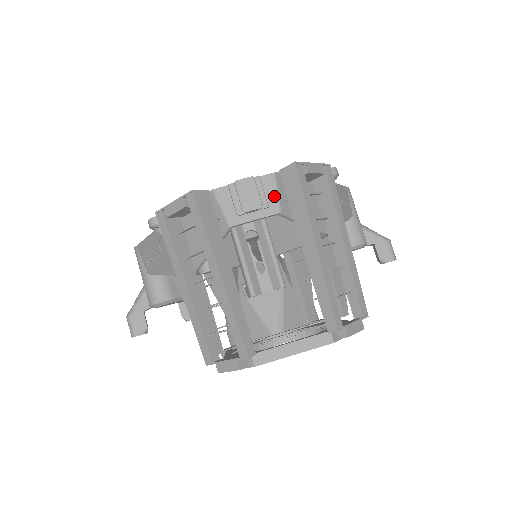
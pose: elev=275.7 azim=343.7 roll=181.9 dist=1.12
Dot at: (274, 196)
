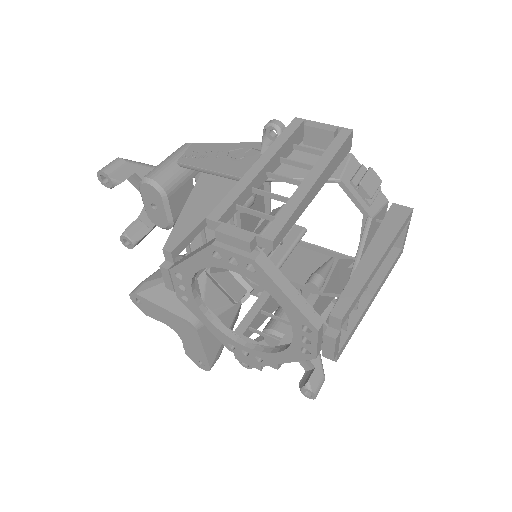
Dot at: (377, 208)
